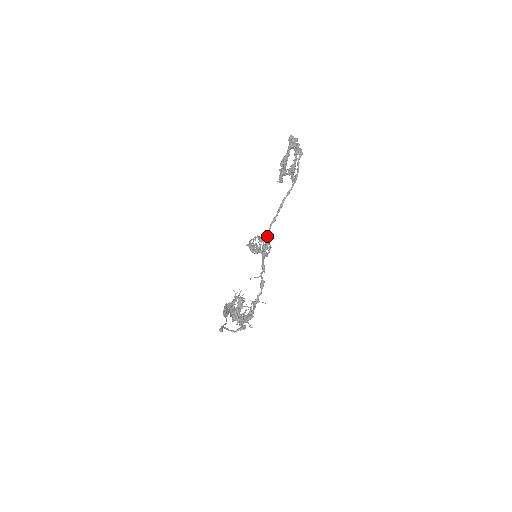
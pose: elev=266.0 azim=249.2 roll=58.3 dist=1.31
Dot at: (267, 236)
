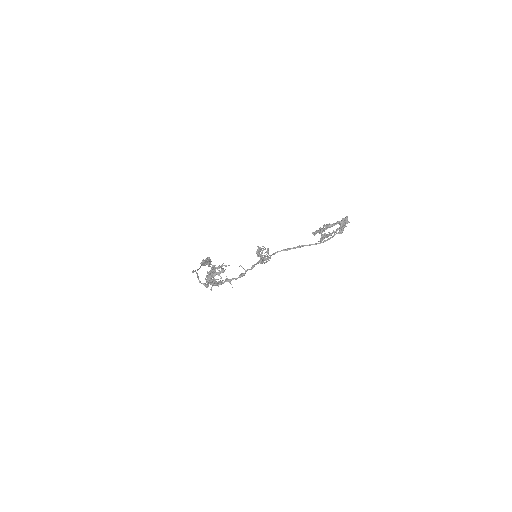
Dot at: (273, 254)
